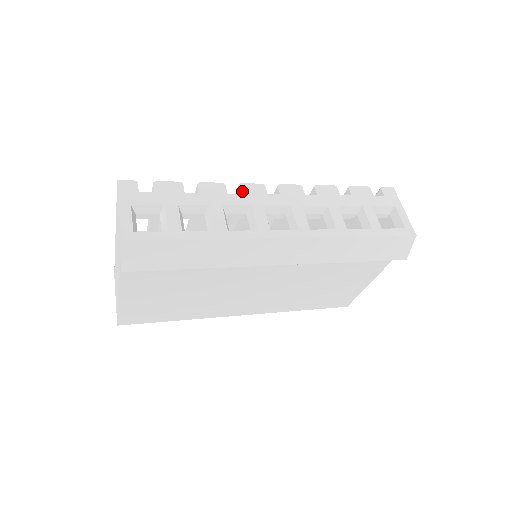
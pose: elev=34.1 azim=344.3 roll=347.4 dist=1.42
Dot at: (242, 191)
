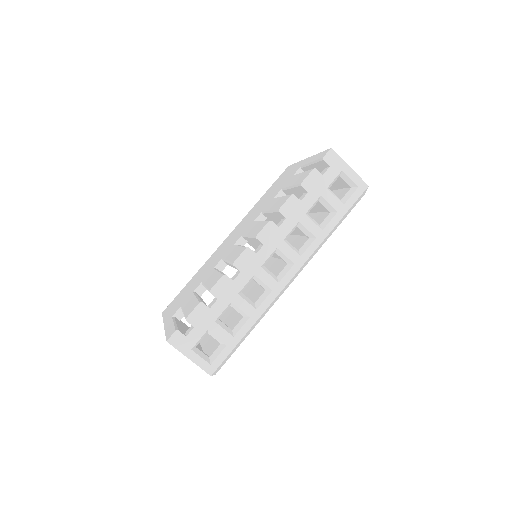
Dot at: (240, 269)
